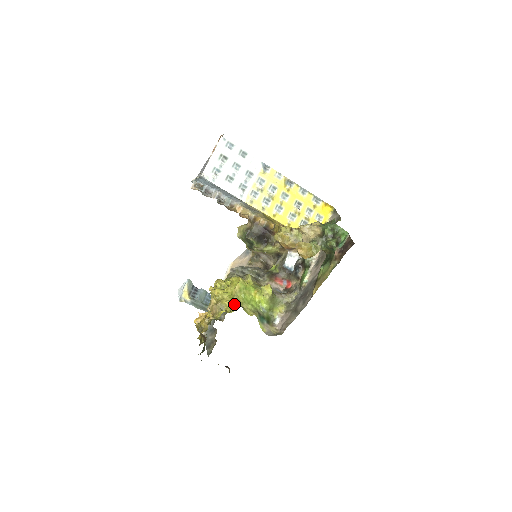
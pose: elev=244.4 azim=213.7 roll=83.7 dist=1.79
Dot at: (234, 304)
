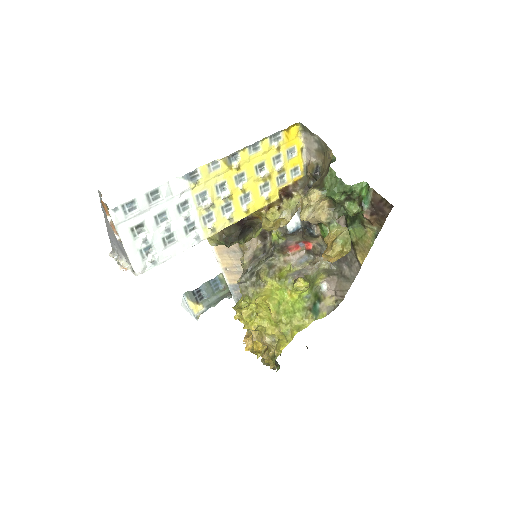
Dot at: (285, 332)
